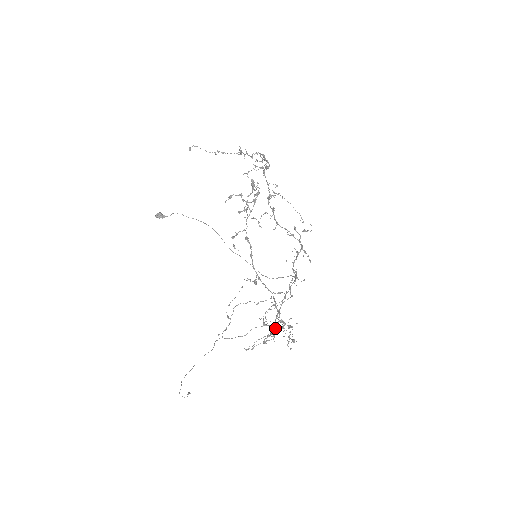
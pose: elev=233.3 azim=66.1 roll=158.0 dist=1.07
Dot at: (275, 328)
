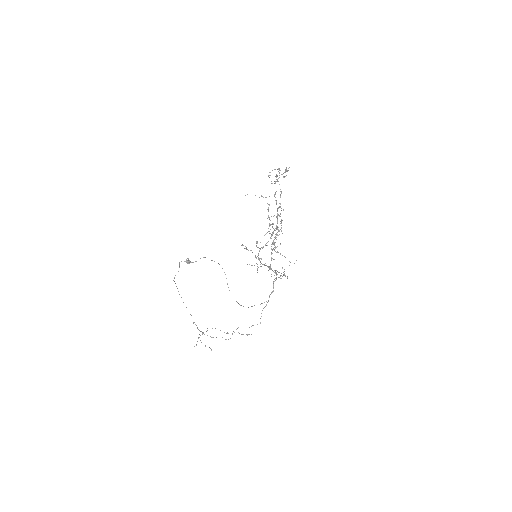
Dot at: (270, 224)
